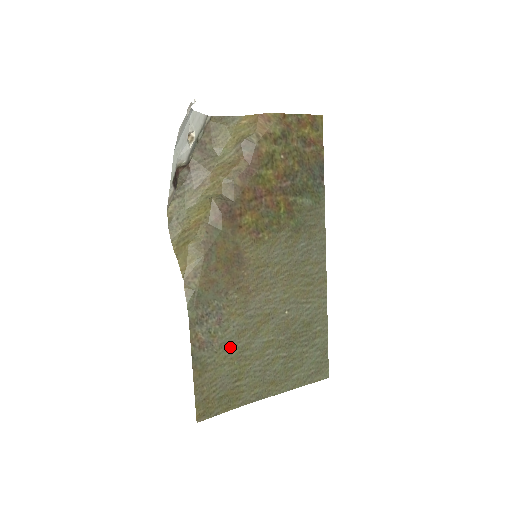
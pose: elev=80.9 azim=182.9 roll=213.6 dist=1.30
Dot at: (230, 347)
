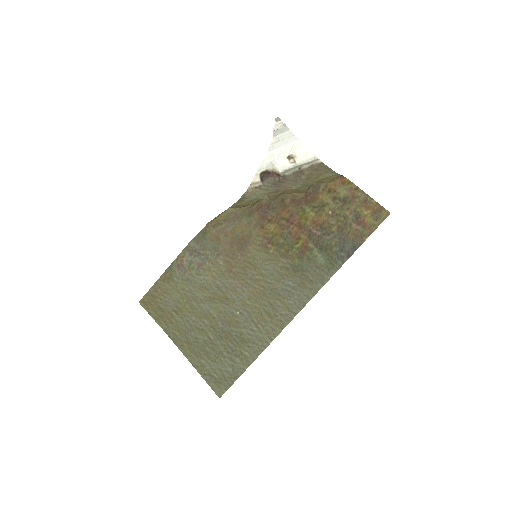
Dot at: (191, 287)
